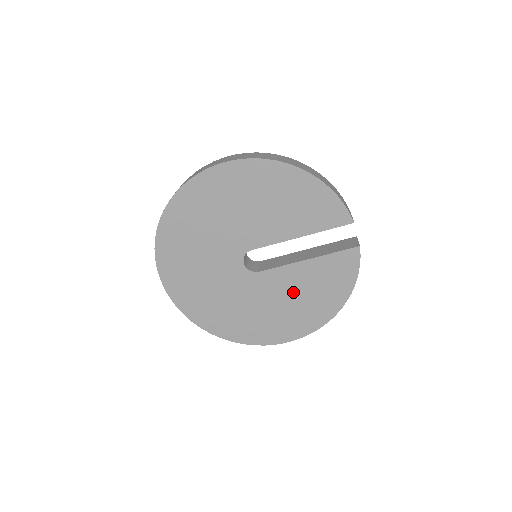
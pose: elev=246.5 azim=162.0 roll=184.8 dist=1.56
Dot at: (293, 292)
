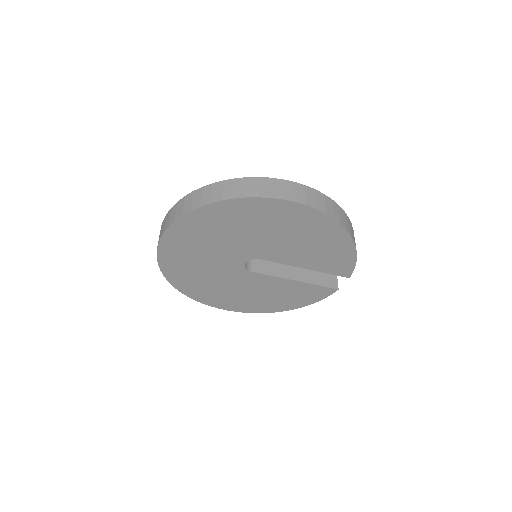
Dot at: (265, 291)
